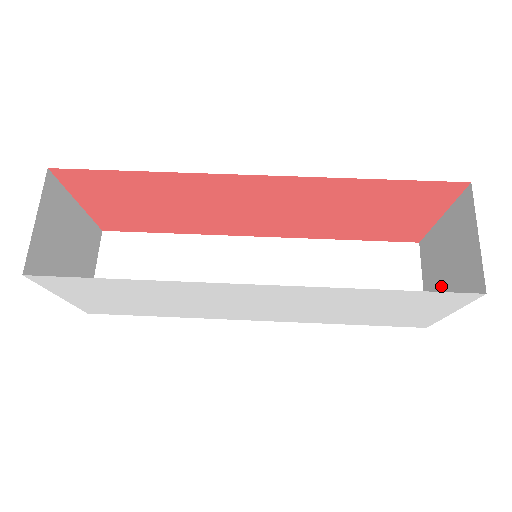
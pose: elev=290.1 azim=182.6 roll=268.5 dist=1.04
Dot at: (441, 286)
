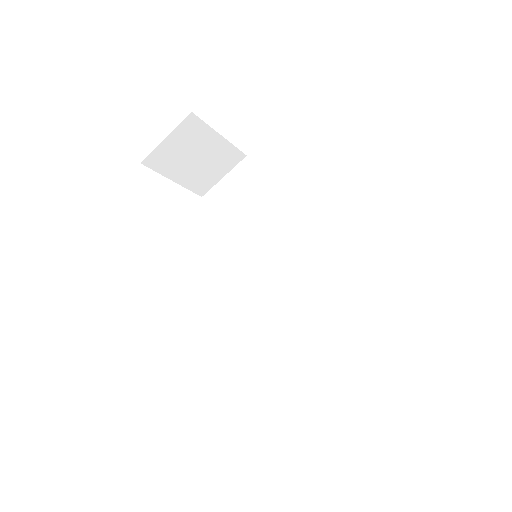
Dot at: occluded
